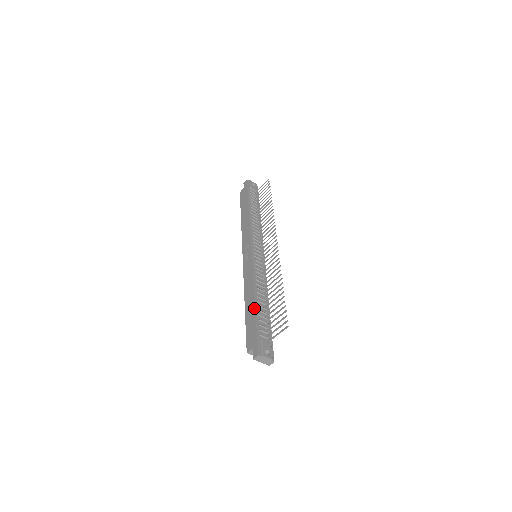
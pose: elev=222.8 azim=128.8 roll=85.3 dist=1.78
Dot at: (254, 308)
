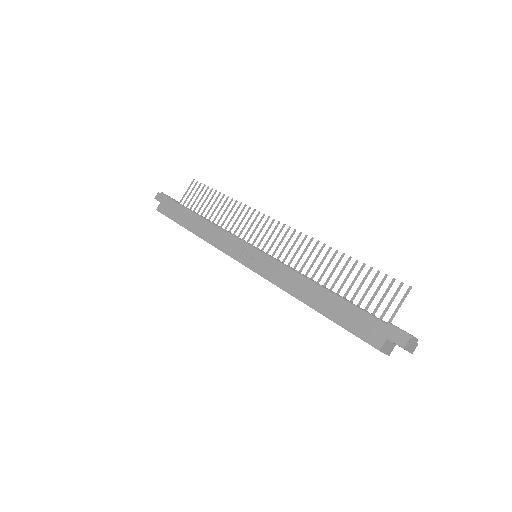
Dot at: (335, 296)
